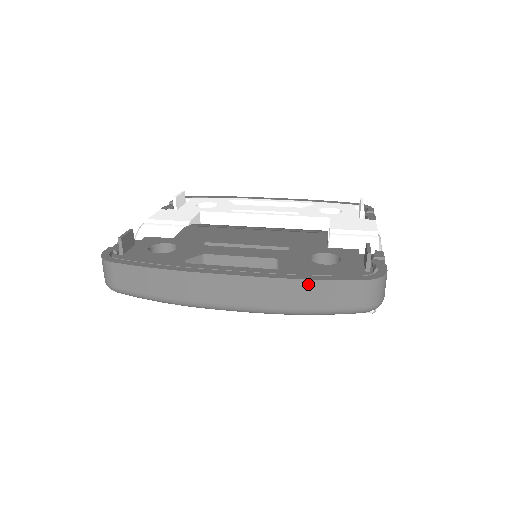
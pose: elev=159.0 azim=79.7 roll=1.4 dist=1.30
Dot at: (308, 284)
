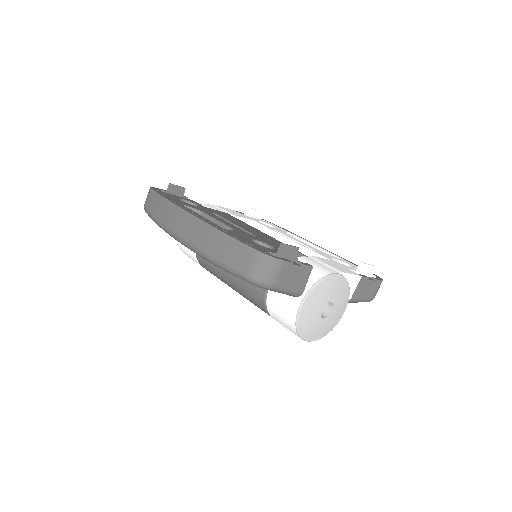
Dot at: (223, 236)
